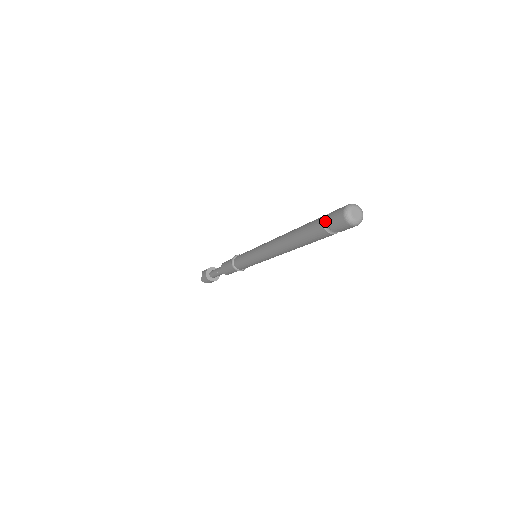
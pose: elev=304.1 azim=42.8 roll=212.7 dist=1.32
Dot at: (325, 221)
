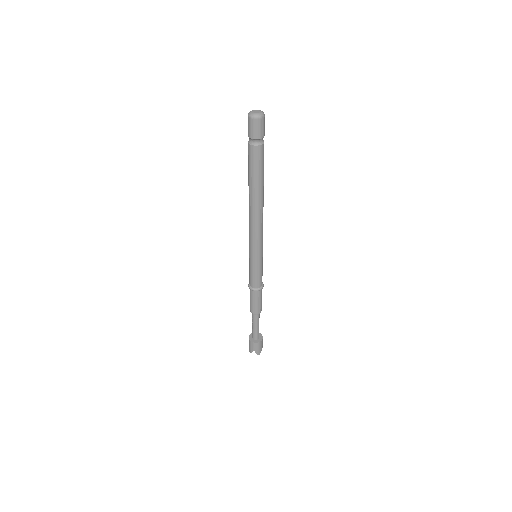
Dot at: (249, 139)
